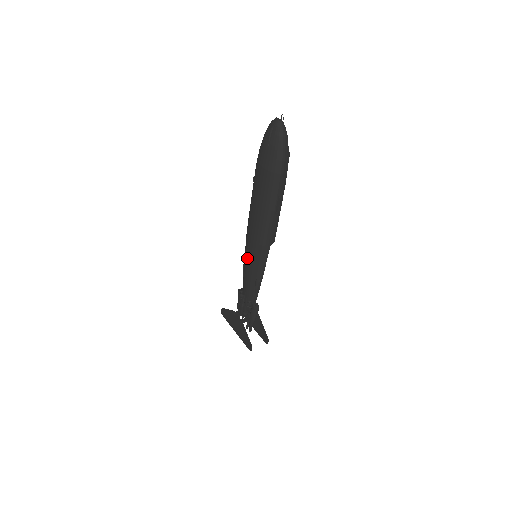
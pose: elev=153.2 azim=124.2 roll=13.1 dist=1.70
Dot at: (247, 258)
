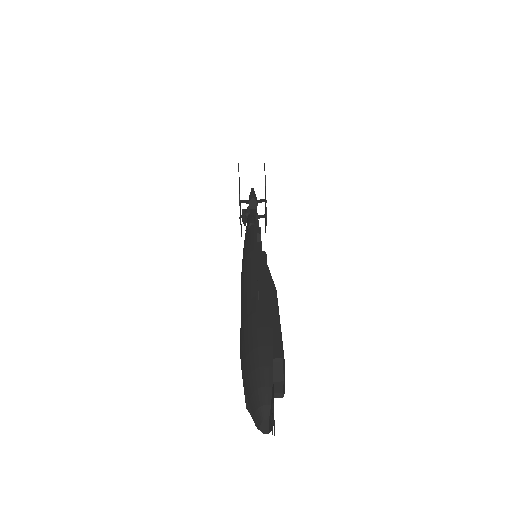
Dot at: occluded
